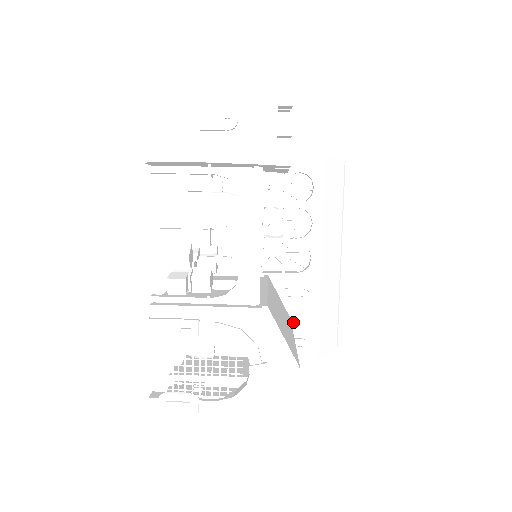
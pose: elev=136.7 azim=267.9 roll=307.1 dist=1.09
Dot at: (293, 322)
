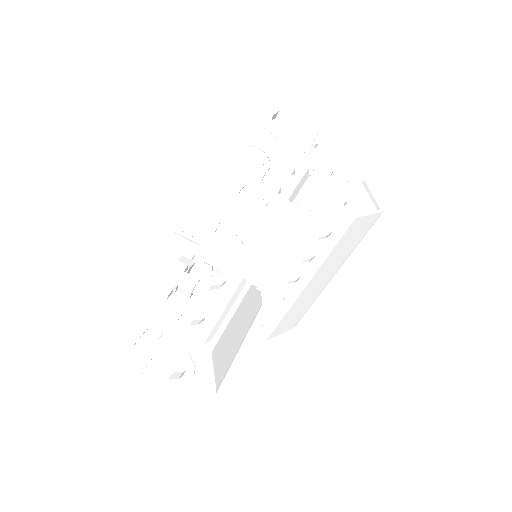
Dot at: (263, 308)
